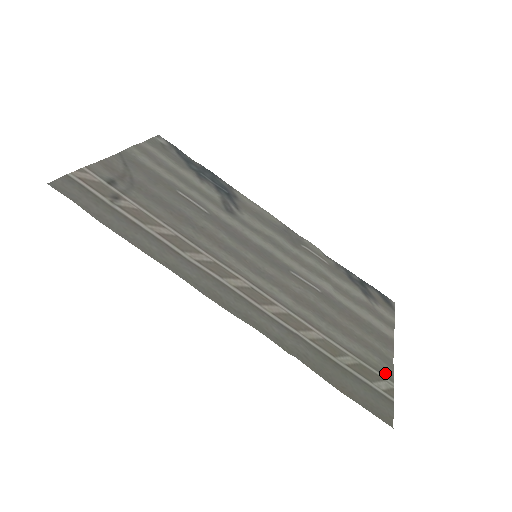
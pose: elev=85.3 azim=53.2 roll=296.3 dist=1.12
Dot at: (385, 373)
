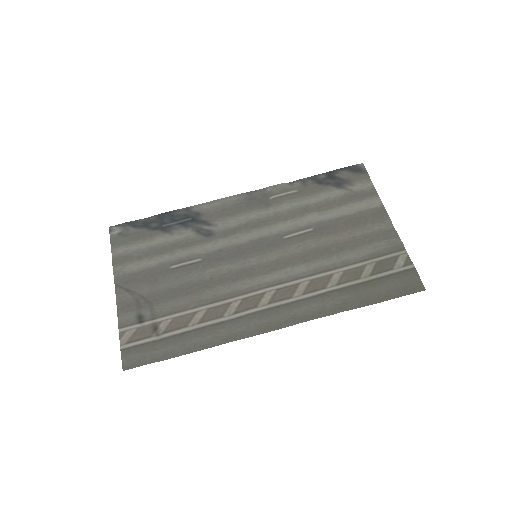
Dot at: (396, 248)
